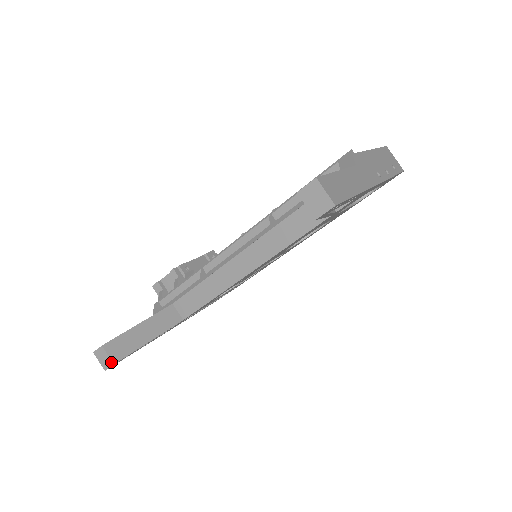
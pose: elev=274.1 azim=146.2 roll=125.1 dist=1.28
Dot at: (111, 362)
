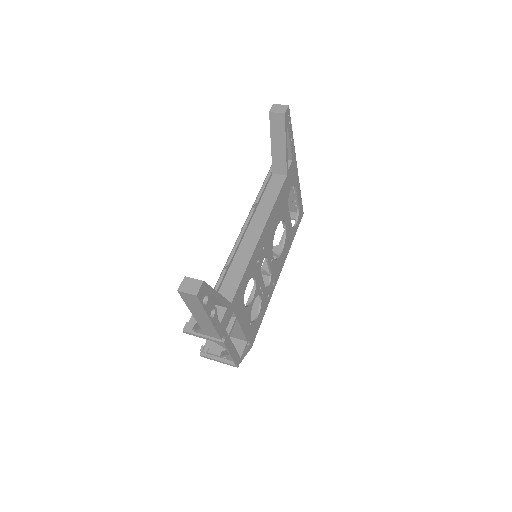
Dot at: (200, 281)
